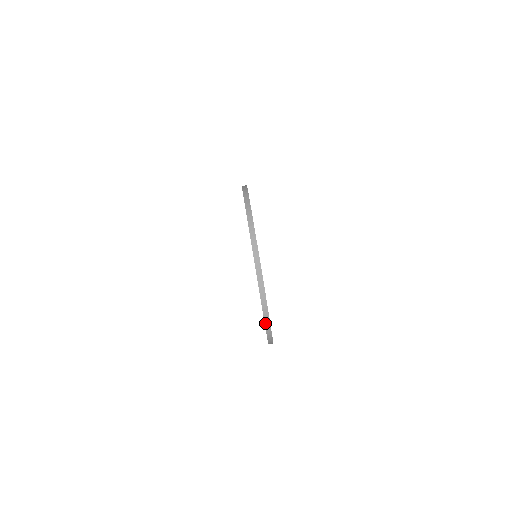
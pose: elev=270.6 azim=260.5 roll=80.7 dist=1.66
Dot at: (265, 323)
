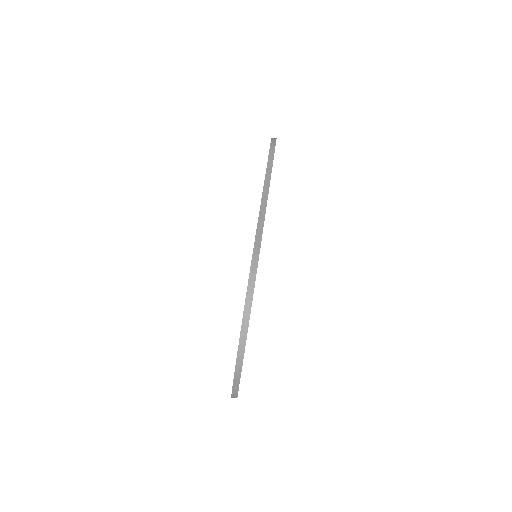
Dot at: occluded
